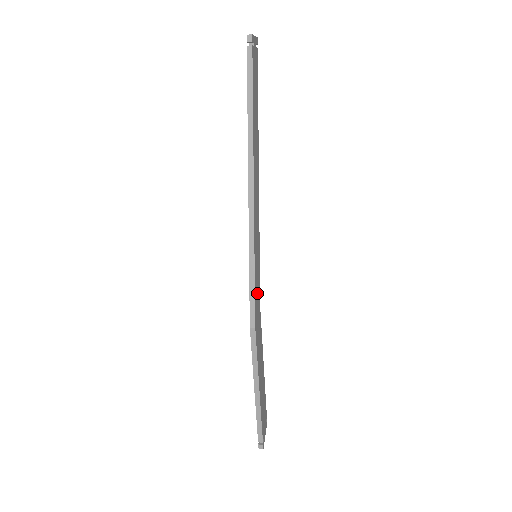
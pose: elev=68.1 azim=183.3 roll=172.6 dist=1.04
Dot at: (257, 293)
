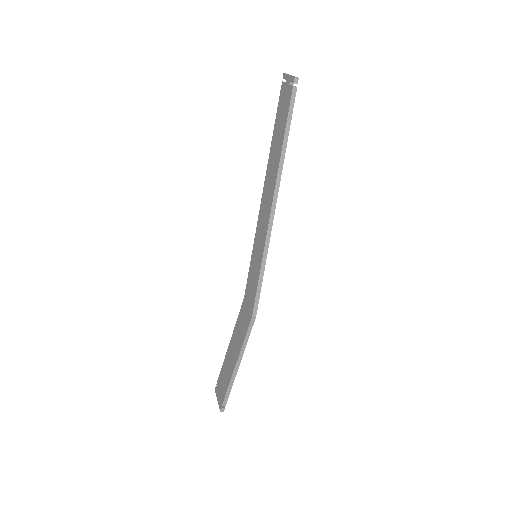
Dot at: occluded
